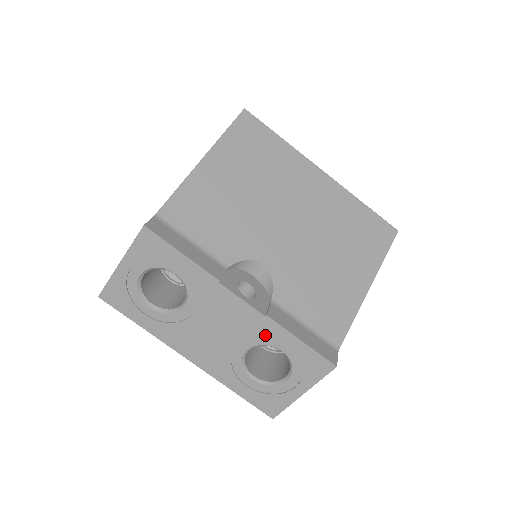
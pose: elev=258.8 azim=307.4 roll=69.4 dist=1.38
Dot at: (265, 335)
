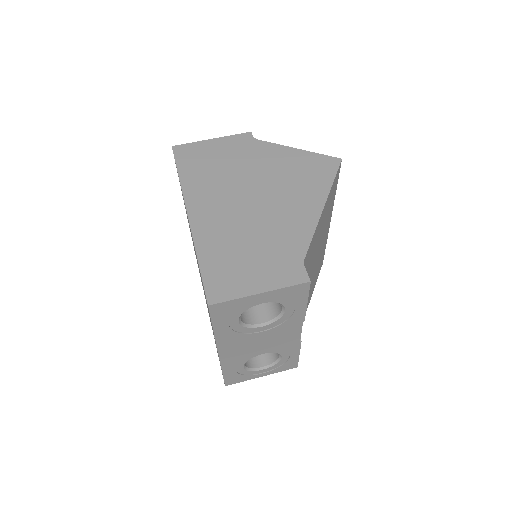
Dot at: (286, 349)
